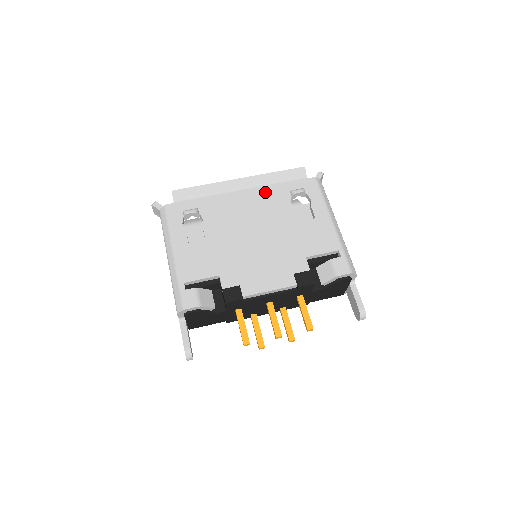
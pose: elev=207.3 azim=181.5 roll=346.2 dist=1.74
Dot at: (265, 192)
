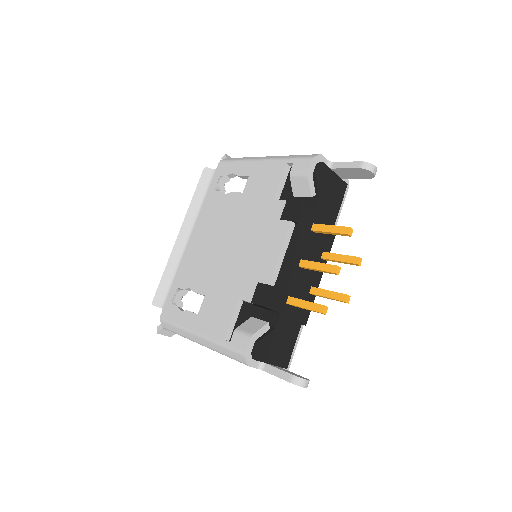
Dot at: (203, 216)
